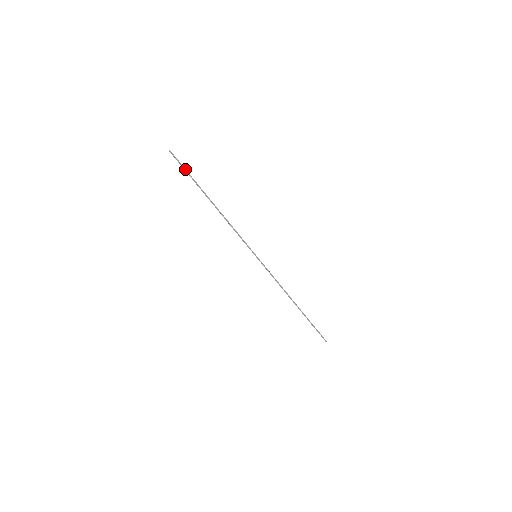
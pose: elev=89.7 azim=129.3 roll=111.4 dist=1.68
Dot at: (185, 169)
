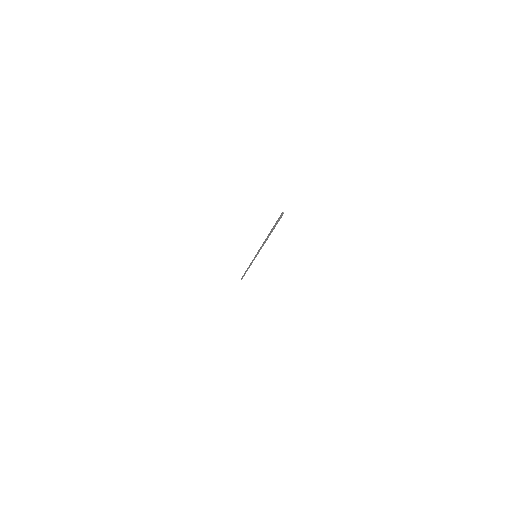
Dot at: occluded
